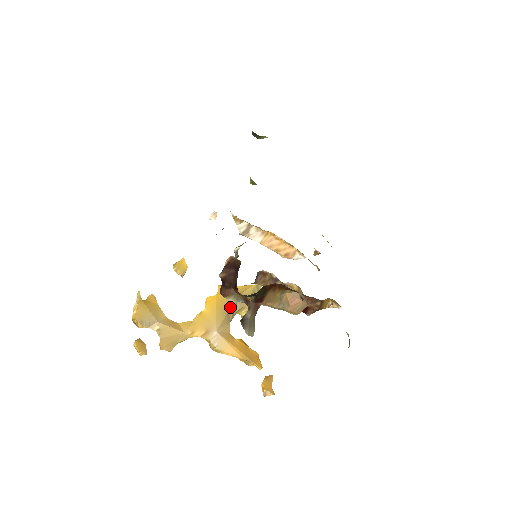
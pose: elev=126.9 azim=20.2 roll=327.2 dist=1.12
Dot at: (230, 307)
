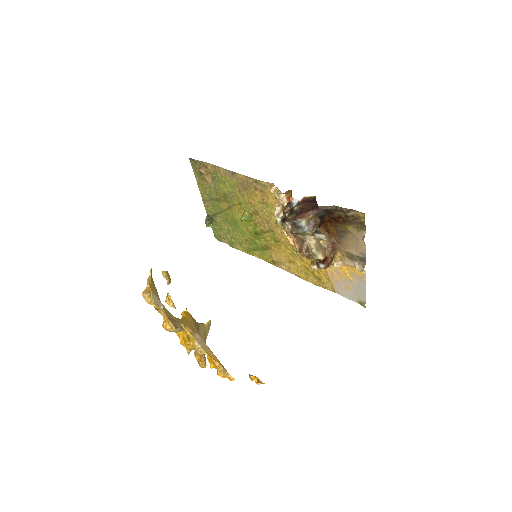
Dot at: (198, 327)
